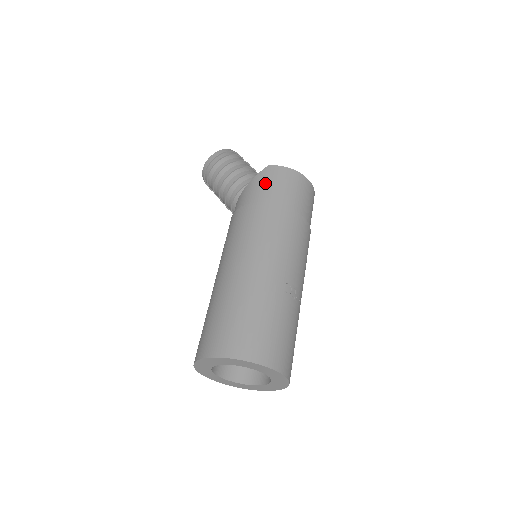
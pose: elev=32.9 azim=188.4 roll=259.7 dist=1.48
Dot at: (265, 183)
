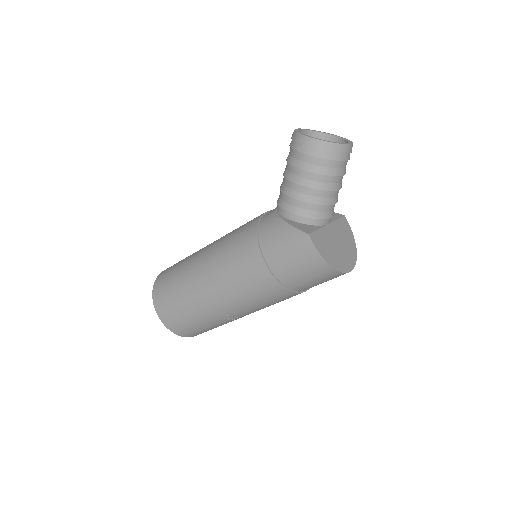
Dot at: (286, 247)
